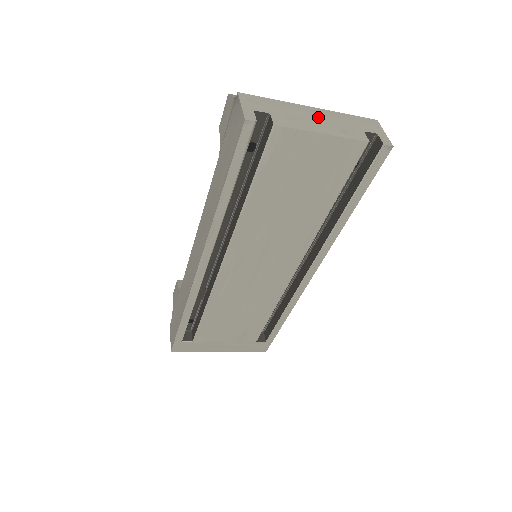
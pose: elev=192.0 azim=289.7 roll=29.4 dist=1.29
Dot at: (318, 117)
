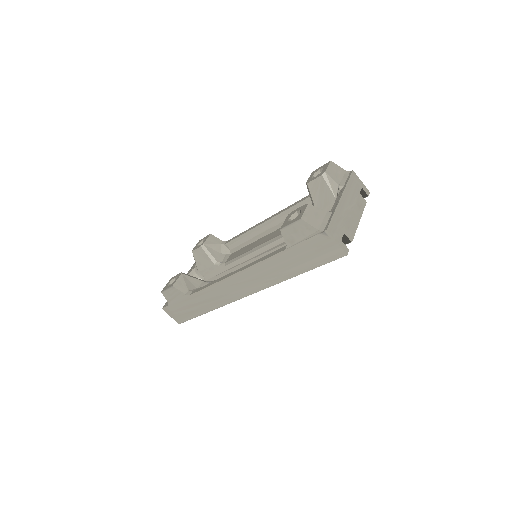
Dot at: (349, 206)
